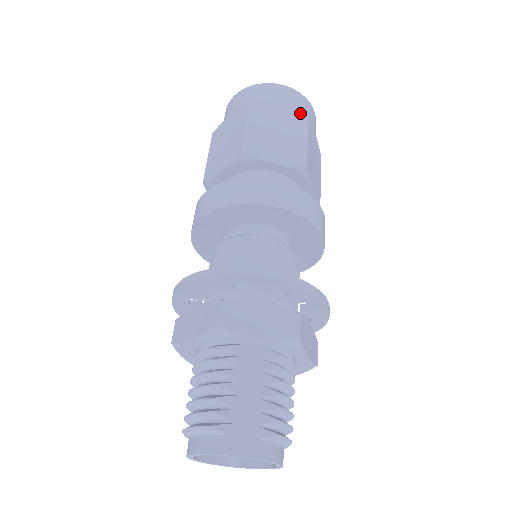
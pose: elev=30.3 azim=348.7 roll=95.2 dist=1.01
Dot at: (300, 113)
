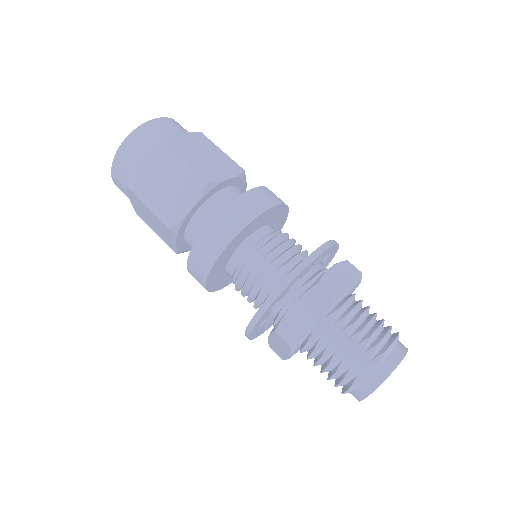
Dot at: (157, 148)
